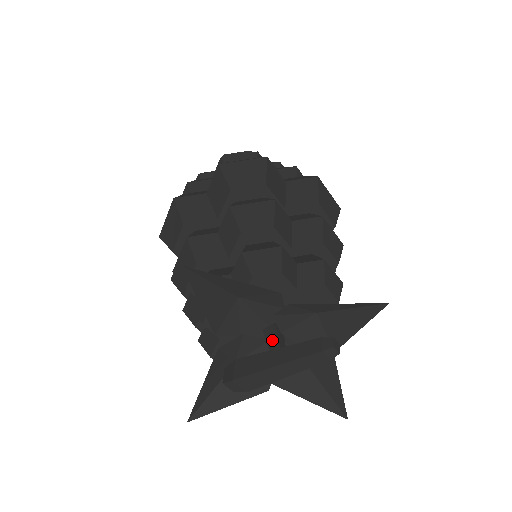
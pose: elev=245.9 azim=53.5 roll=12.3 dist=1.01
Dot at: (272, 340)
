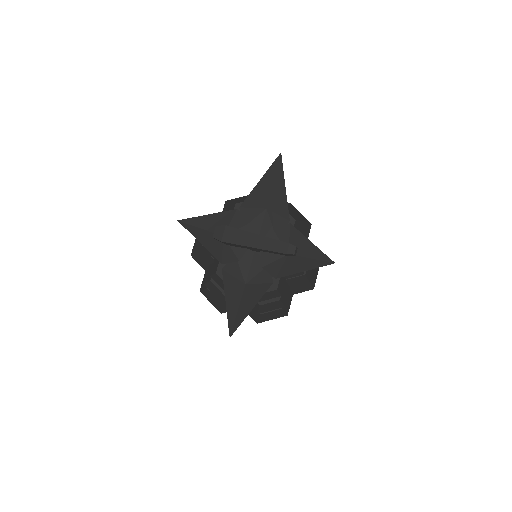
Dot at: occluded
